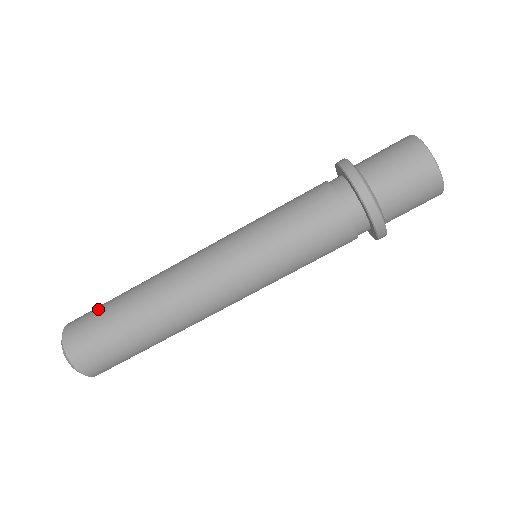
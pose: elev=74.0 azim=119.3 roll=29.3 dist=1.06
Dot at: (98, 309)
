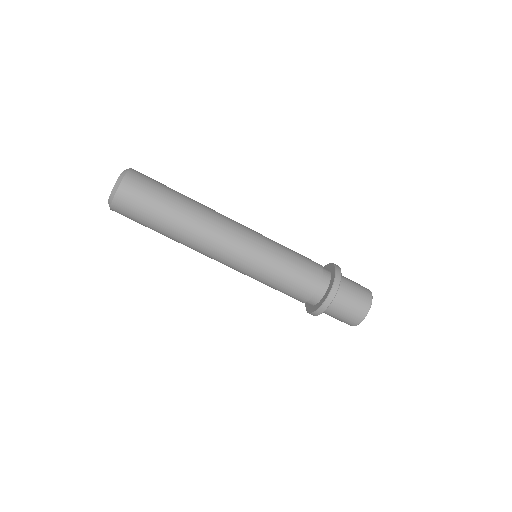
Dot at: (161, 183)
